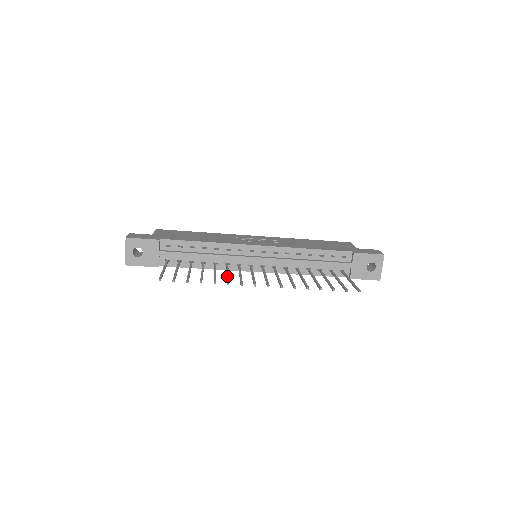
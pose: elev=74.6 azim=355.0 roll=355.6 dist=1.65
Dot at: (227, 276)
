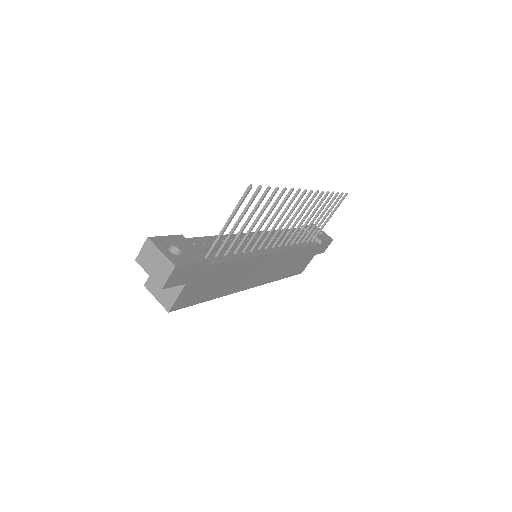
Dot at: (278, 207)
